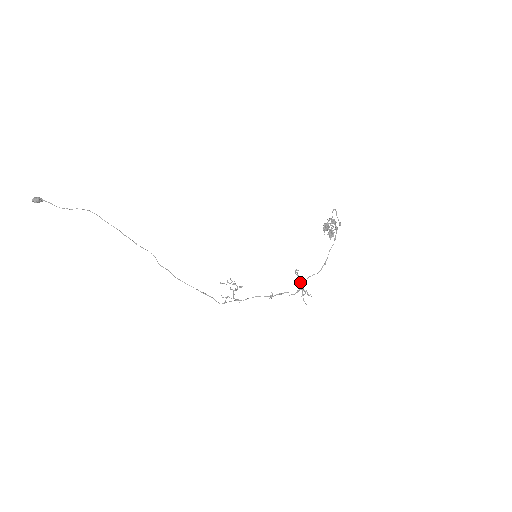
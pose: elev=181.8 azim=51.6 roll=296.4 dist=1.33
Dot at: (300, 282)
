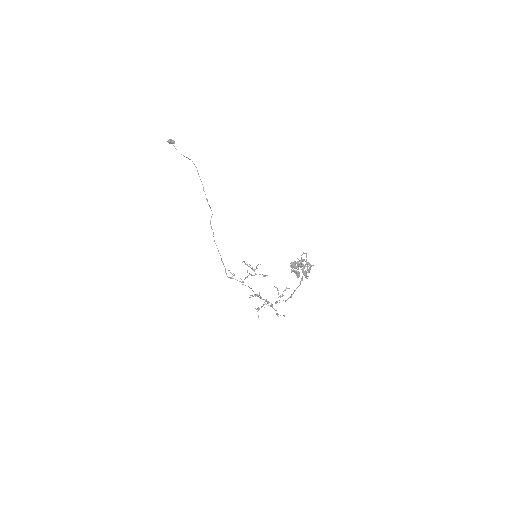
Dot at: occluded
